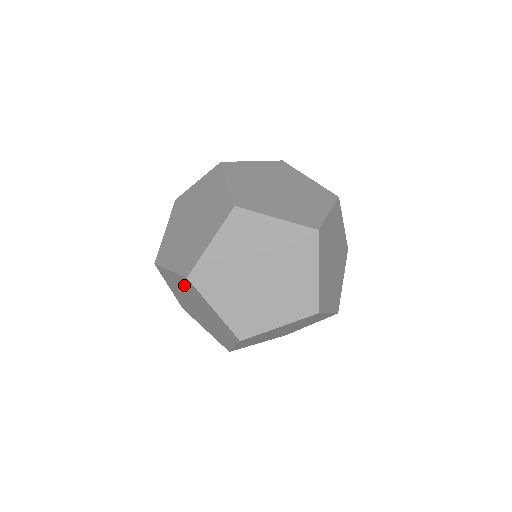
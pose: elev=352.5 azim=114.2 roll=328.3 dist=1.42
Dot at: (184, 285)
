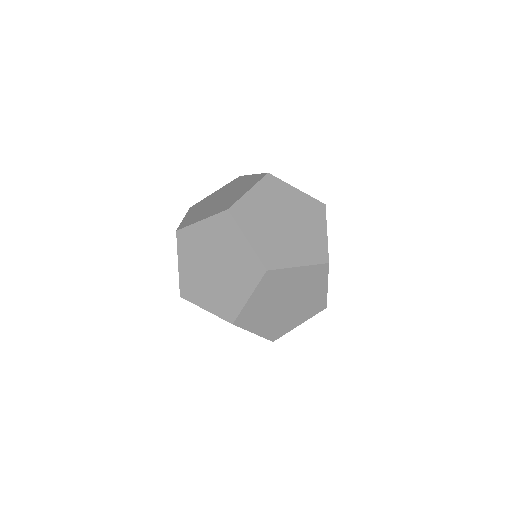
Dot at: (214, 231)
